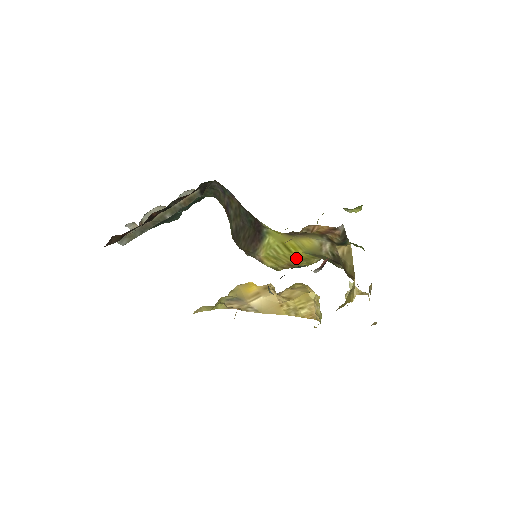
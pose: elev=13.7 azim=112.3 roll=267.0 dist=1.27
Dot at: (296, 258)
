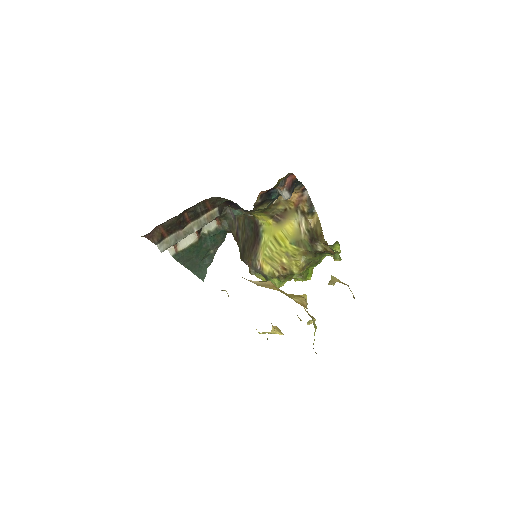
Dot at: (286, 254)
